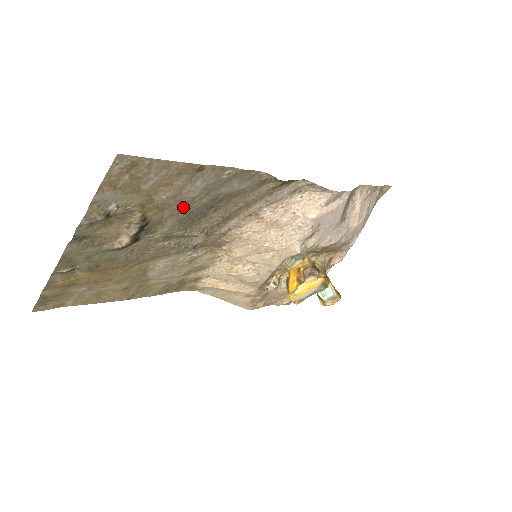
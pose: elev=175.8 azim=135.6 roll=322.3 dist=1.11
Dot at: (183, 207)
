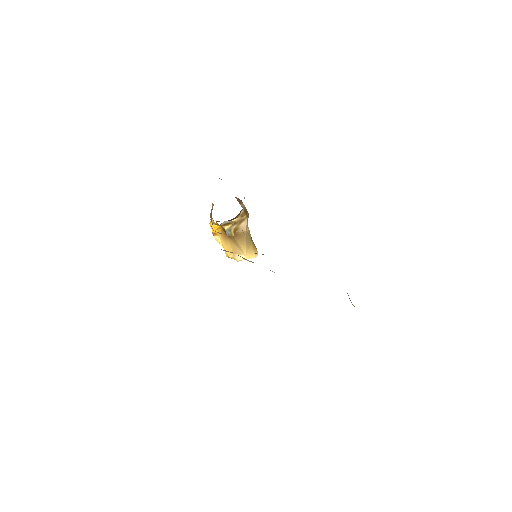
Dot at: occluded
